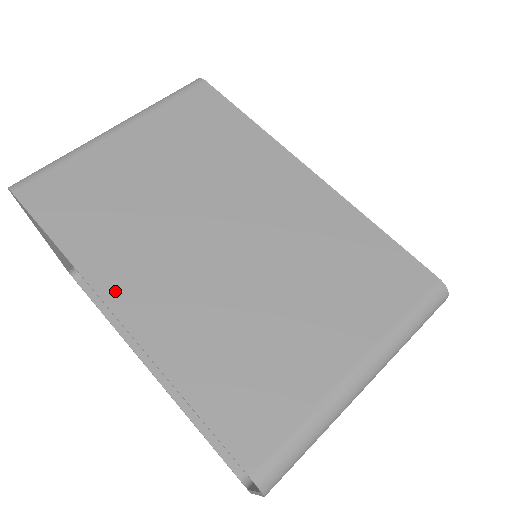
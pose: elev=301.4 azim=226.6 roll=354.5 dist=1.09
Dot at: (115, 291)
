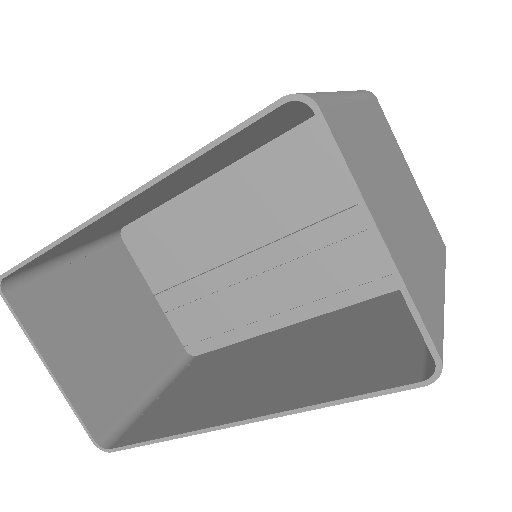
Dot at: occluded
